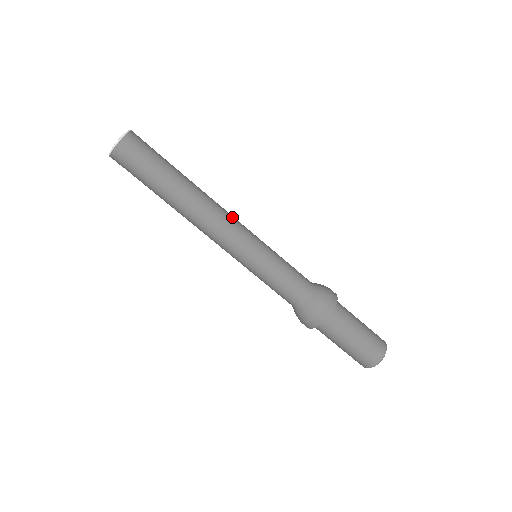
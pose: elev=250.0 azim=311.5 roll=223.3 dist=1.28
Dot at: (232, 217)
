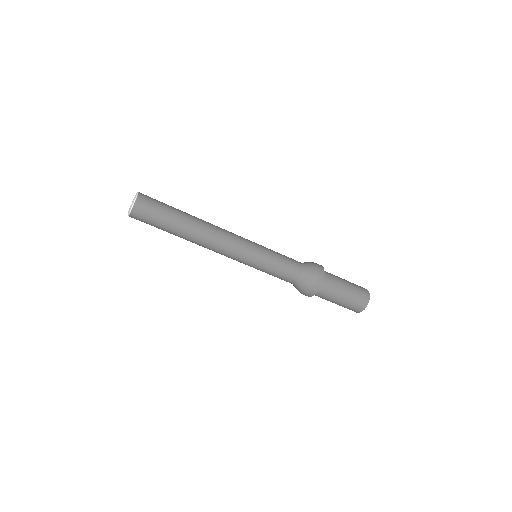
Dot at: (230, 232)
